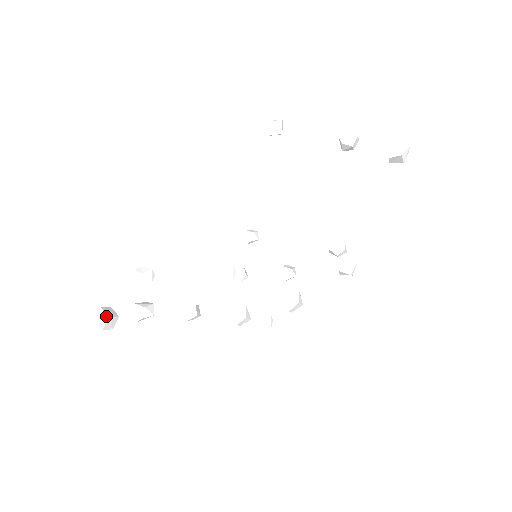
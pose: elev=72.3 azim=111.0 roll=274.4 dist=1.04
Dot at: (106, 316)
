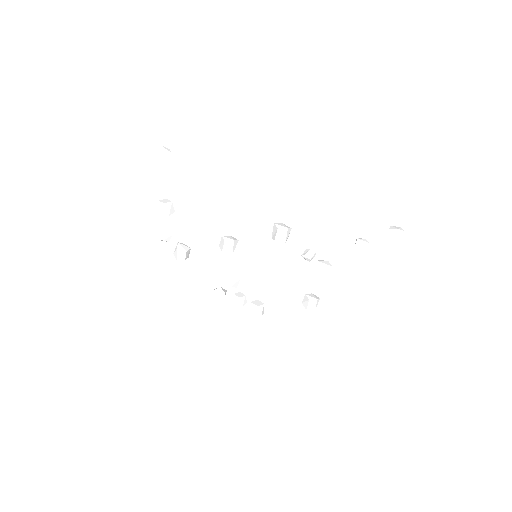
Dot at: (170, 151)
